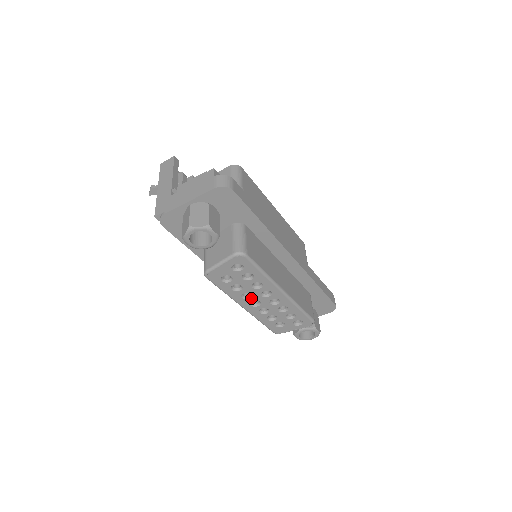
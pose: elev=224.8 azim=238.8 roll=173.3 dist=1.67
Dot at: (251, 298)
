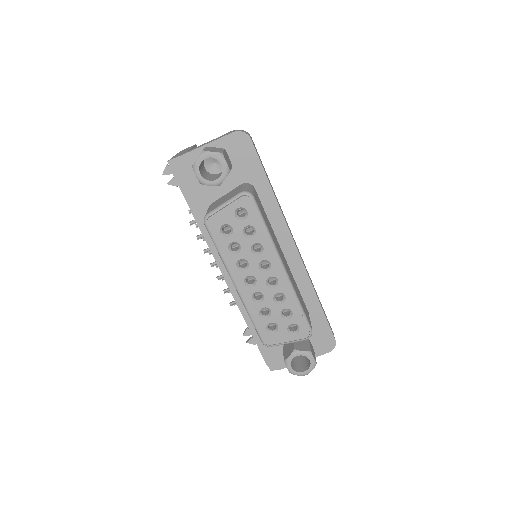
Dot at: (247, 270)
